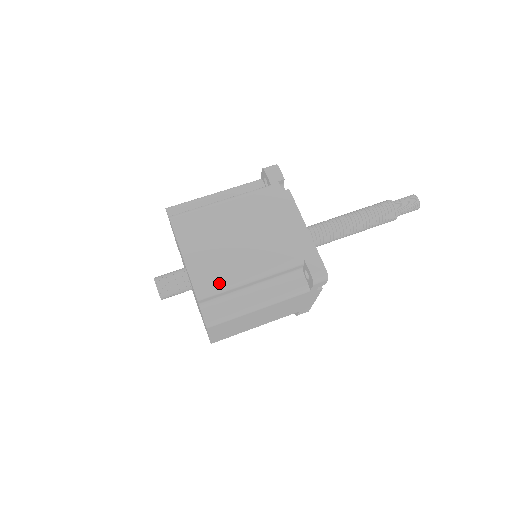
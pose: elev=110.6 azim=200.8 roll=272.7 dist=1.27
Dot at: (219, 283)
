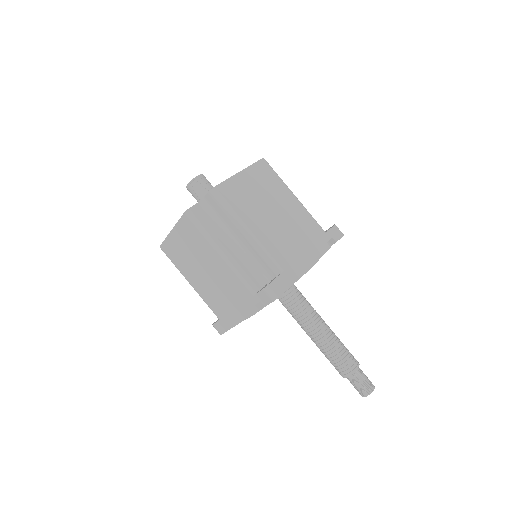
Dot at: (231, 204)
